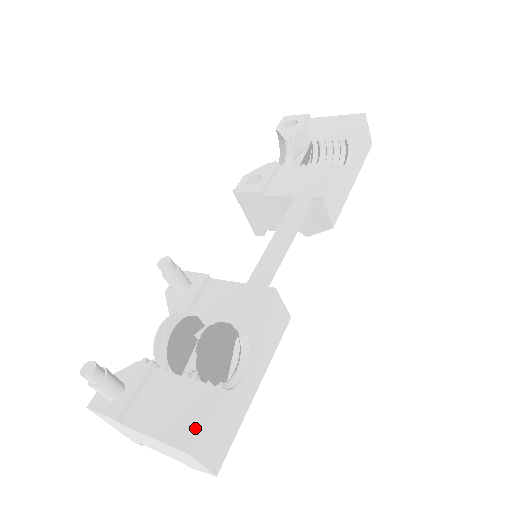
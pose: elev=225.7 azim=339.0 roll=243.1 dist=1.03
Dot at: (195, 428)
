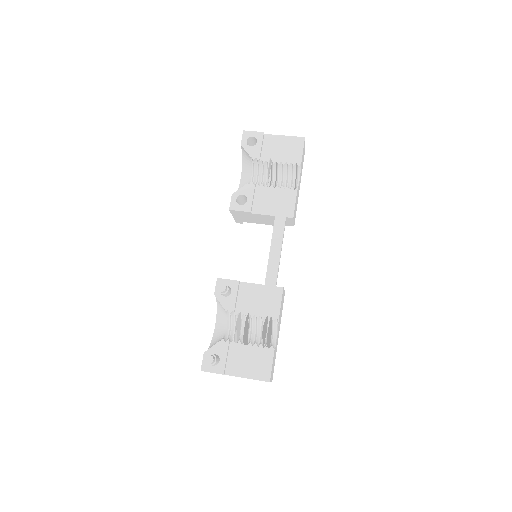
Dot at: (267, 370)
